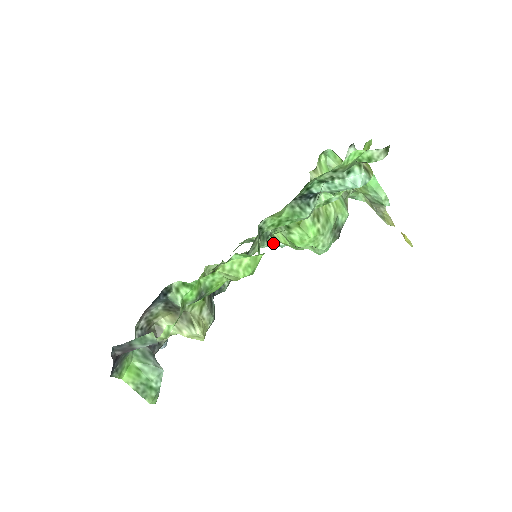
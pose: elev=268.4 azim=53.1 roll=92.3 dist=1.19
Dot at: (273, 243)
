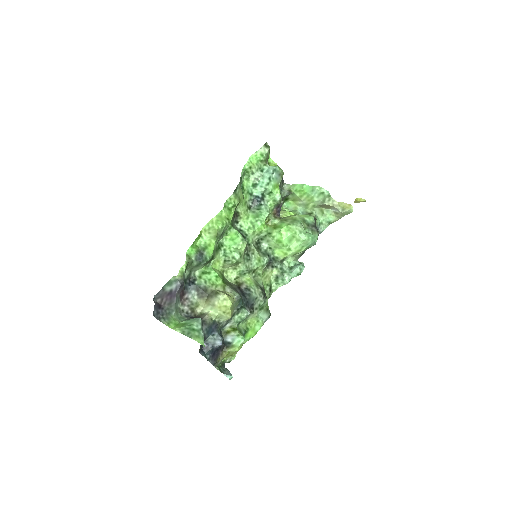
Dot at: (290, 273)
